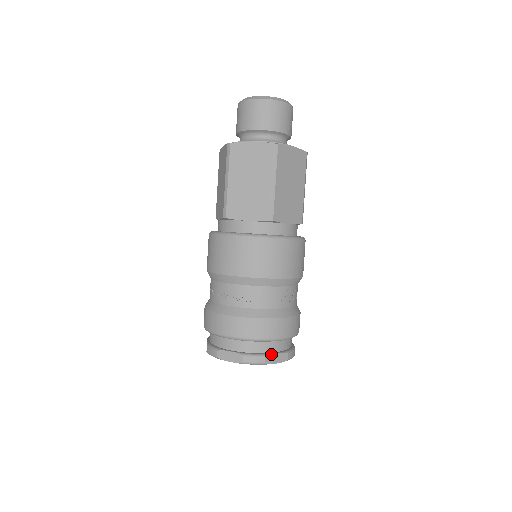
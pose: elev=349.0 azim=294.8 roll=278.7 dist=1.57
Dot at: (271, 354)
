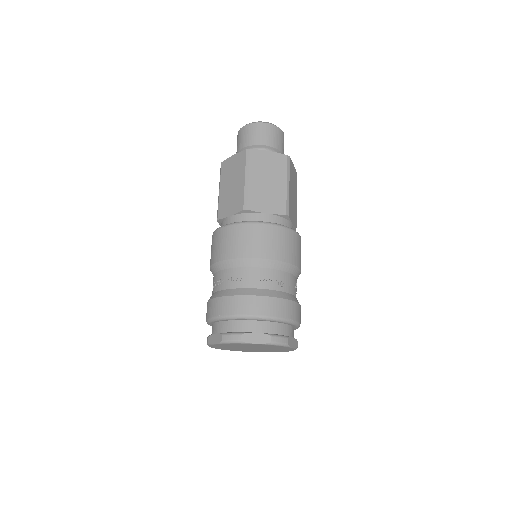
Dot at: (290, 337)
